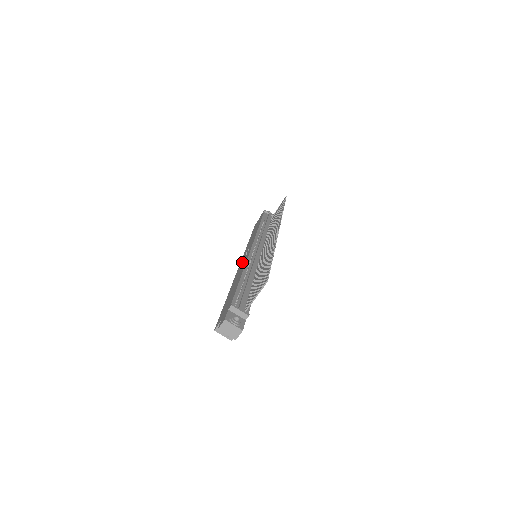
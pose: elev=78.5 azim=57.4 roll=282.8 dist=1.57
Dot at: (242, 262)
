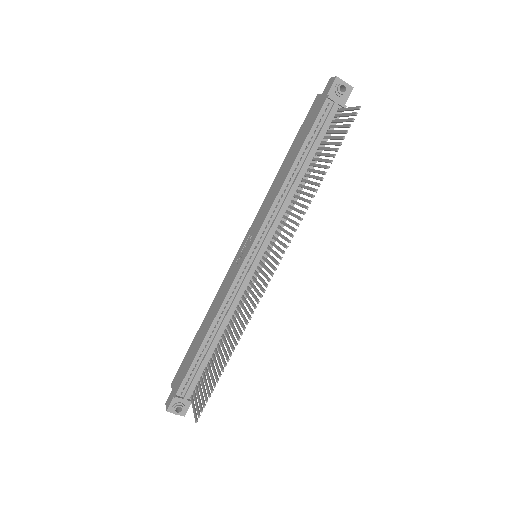
Dot at: (235, 263)
